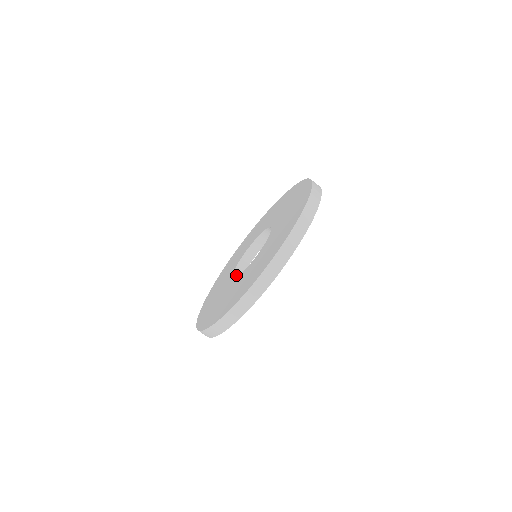
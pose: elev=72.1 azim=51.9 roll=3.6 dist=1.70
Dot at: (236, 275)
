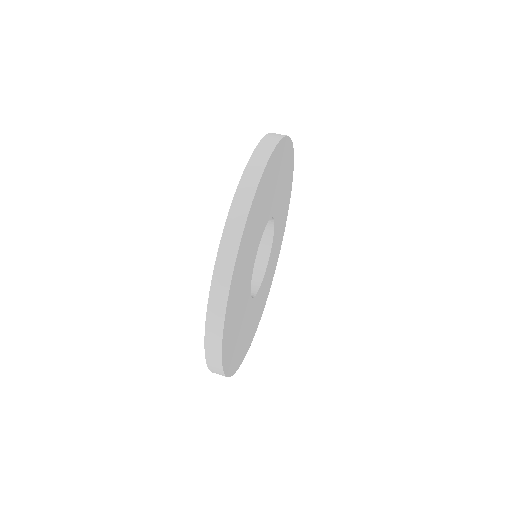
Dot at: occluded
